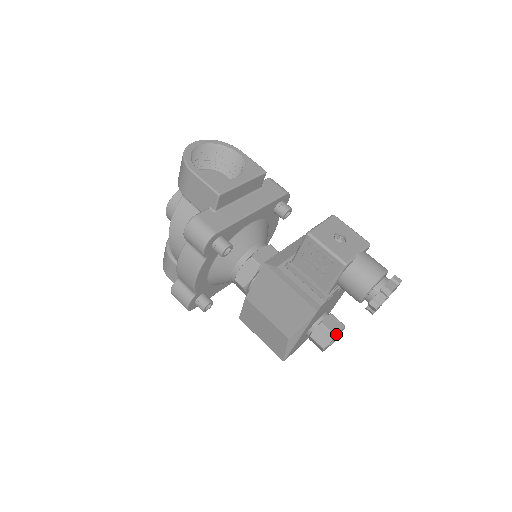
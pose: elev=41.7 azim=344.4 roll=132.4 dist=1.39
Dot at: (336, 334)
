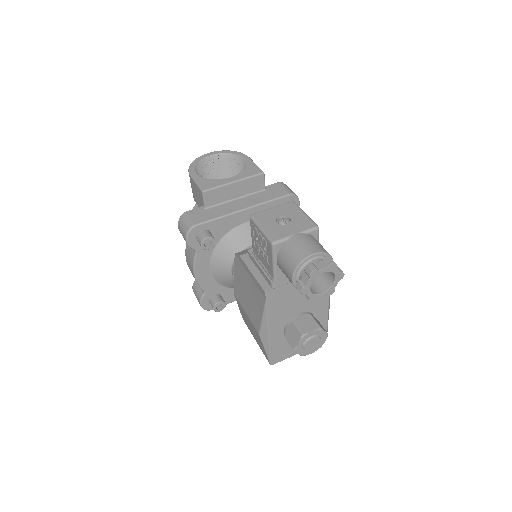
Dot at: (305, 333)
